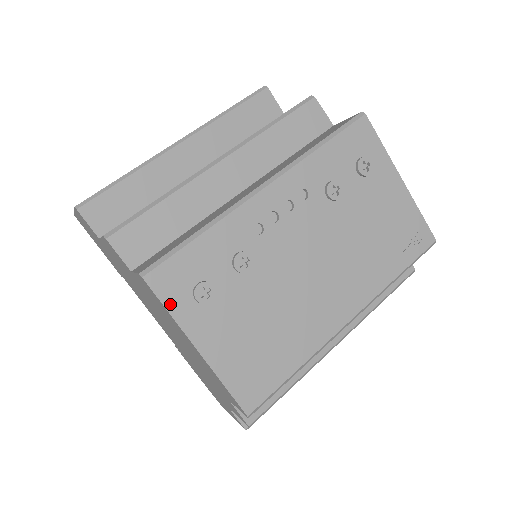
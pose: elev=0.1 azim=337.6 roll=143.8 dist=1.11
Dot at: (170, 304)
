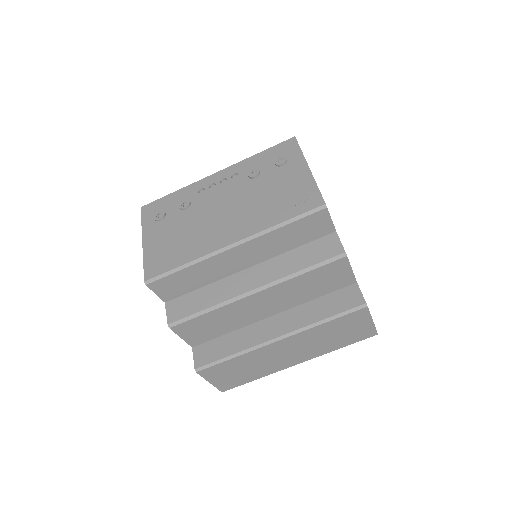
Dot at: (144, 219)
